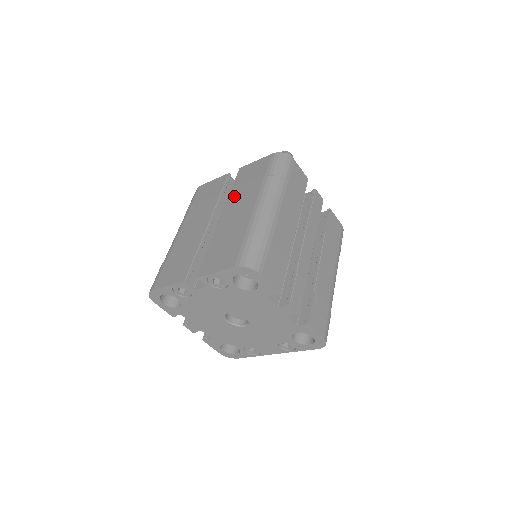
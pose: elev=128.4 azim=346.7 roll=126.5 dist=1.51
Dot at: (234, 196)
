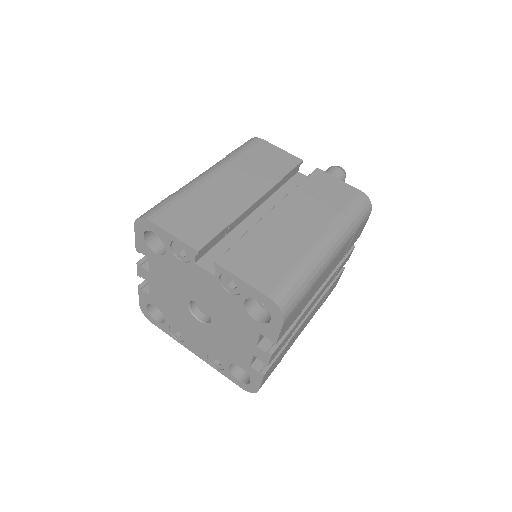
Dot at: (299, 198)
